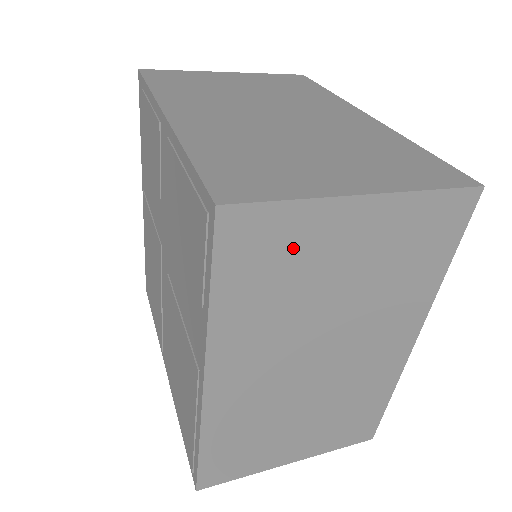
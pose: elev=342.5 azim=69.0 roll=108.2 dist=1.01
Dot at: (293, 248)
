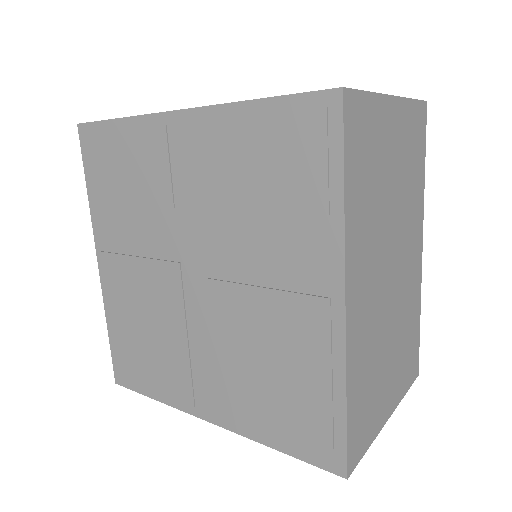
Dot at: (374, 140)
